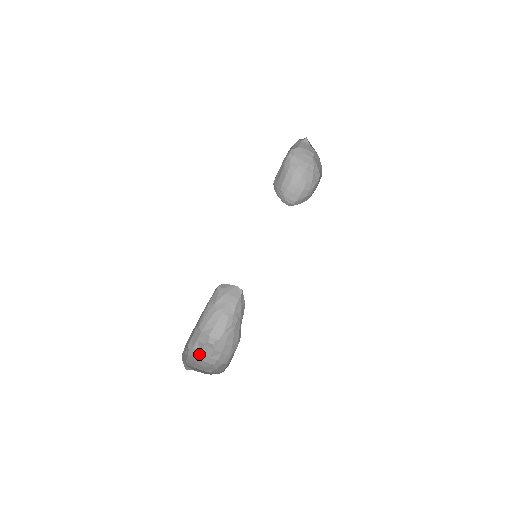
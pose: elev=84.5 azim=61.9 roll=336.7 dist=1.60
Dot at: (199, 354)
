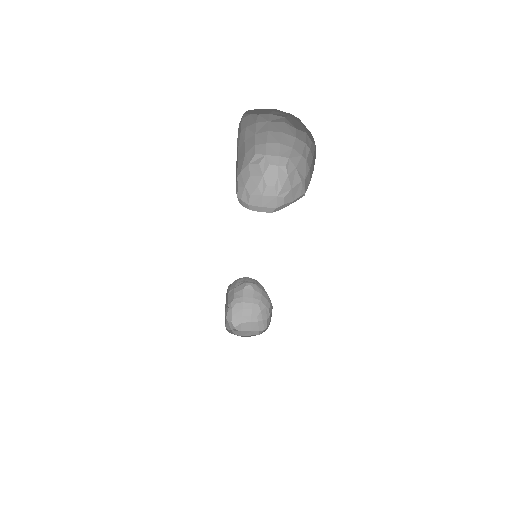
Dot at: (242, 299)
